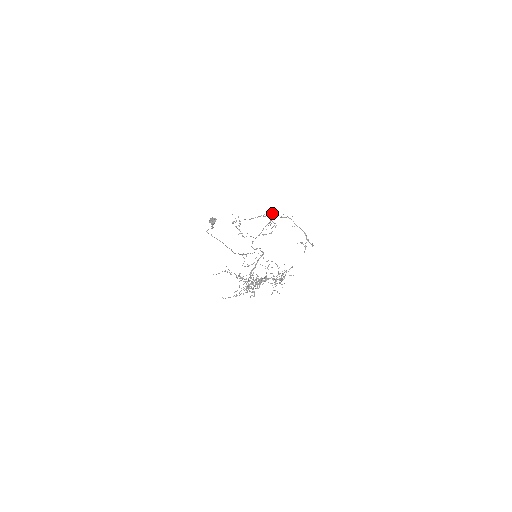
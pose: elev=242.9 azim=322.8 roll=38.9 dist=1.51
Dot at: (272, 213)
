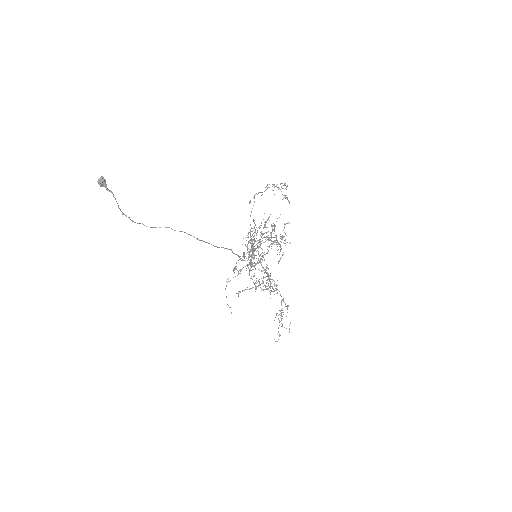
Dot at: occluded
